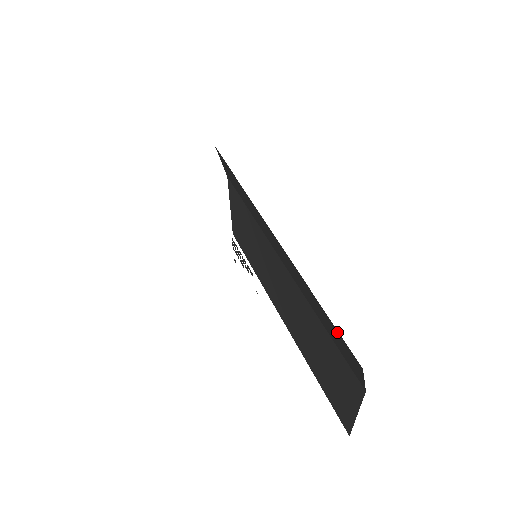
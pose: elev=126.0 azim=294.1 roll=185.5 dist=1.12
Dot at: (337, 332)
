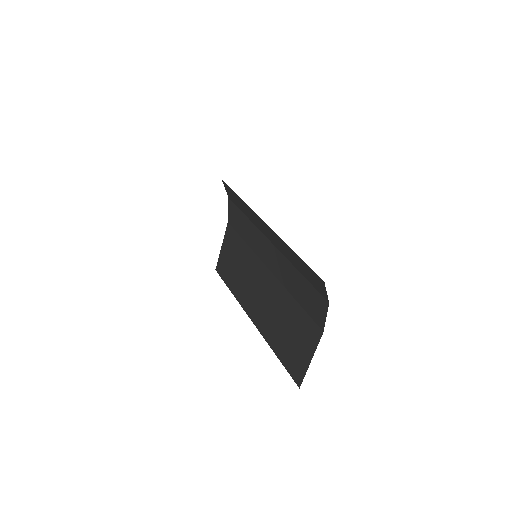
Dot at: (312, 289)
